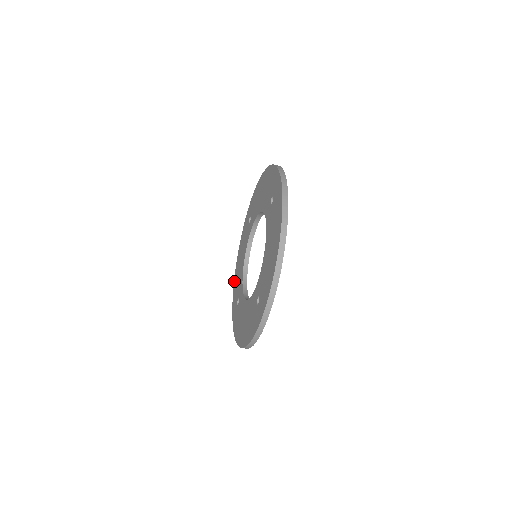
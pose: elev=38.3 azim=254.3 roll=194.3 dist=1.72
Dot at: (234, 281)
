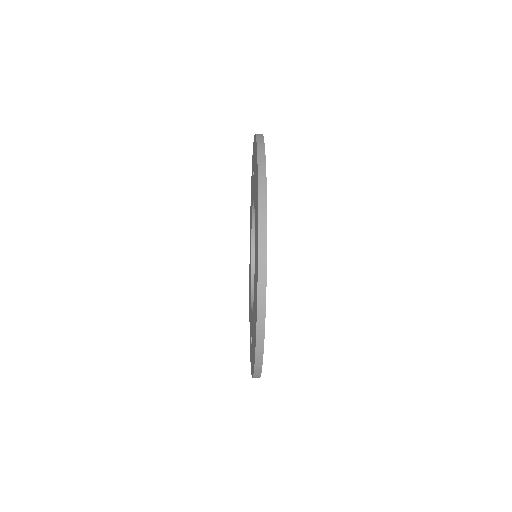
Dot at: occluded
